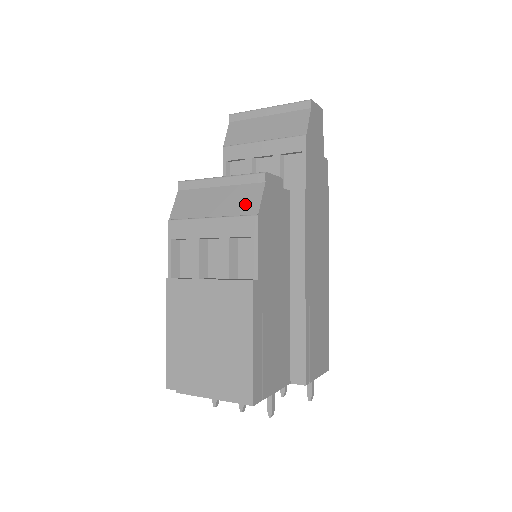
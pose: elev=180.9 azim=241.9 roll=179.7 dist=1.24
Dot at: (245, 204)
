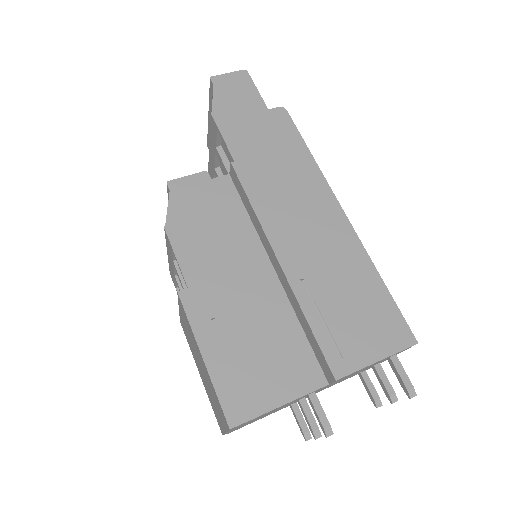
Dot at: occluded
